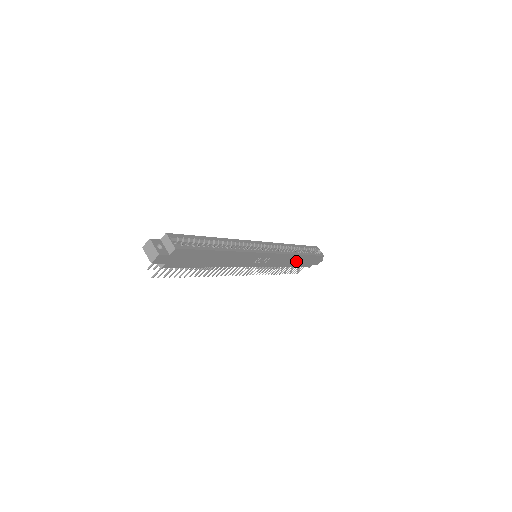
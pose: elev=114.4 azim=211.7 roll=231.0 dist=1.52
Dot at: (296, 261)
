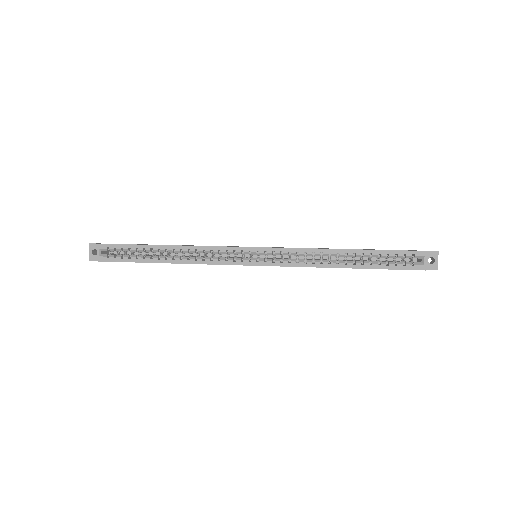
Dot at: occluded
